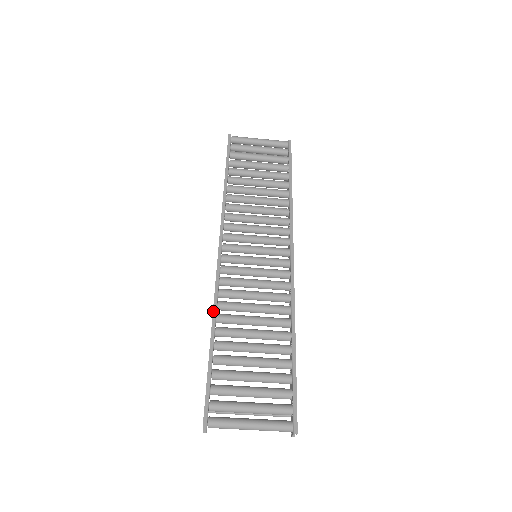
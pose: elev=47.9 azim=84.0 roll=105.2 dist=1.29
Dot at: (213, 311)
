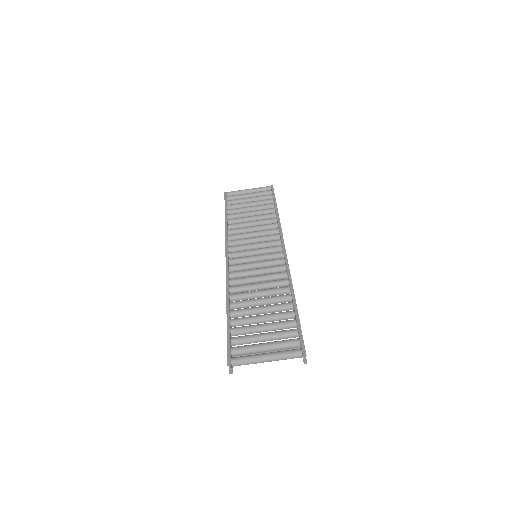
Dot at: (226, 293)
